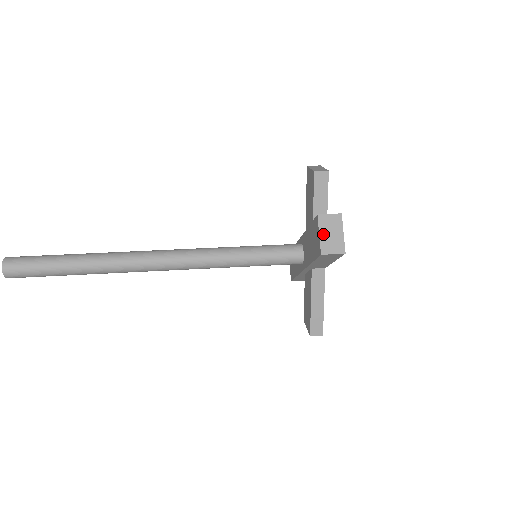
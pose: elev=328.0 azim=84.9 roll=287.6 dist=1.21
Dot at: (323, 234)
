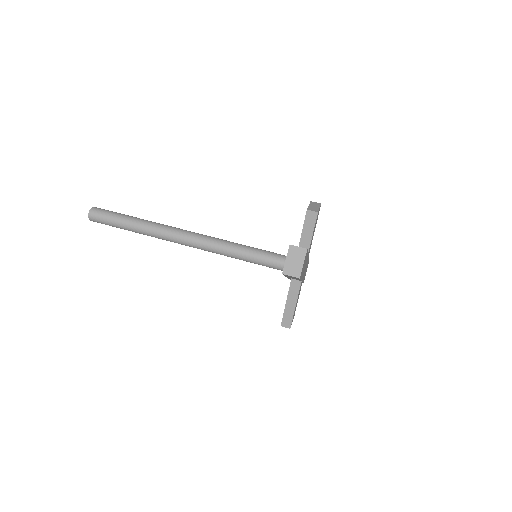
Dot at: (289, 260)
